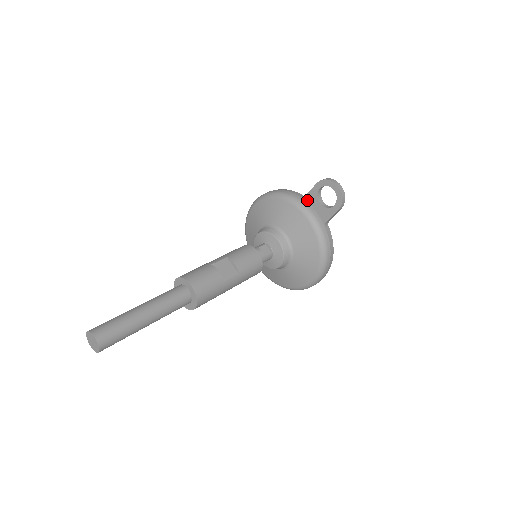
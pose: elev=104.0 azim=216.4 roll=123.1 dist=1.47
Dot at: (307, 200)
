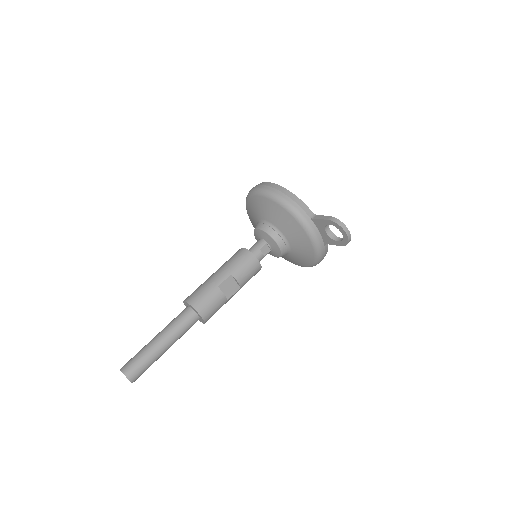
Dot at: (314, 222)
